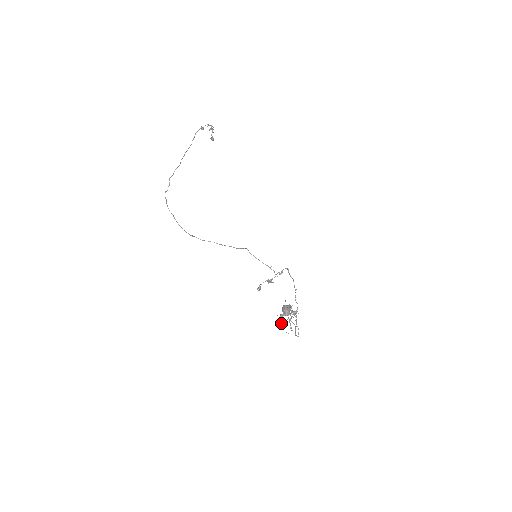
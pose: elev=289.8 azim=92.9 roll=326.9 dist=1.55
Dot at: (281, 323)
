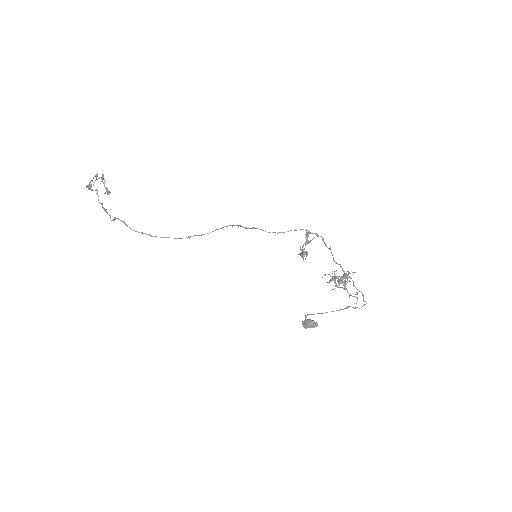
Dot at: occluded
